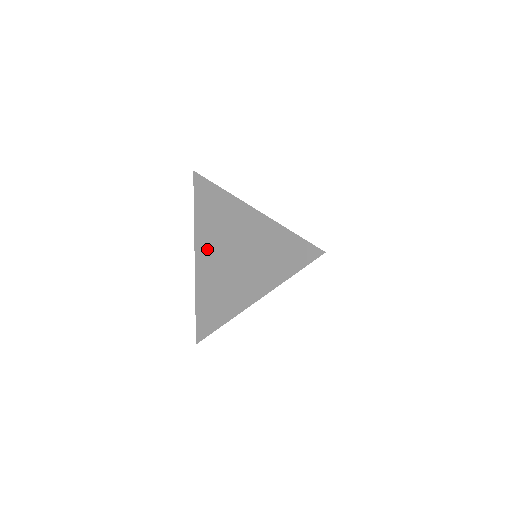
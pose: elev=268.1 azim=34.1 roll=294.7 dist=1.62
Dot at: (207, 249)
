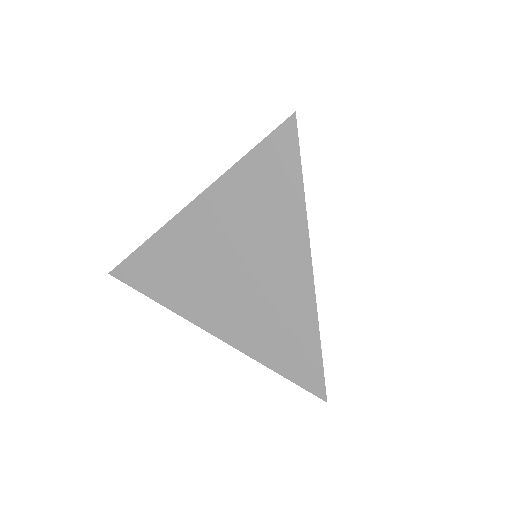
Dot at: (213, 221)
